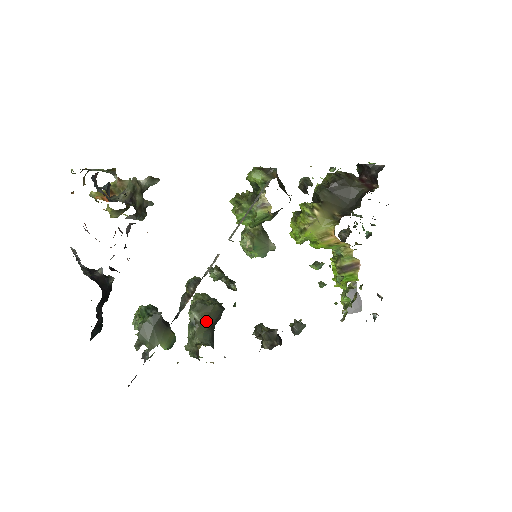
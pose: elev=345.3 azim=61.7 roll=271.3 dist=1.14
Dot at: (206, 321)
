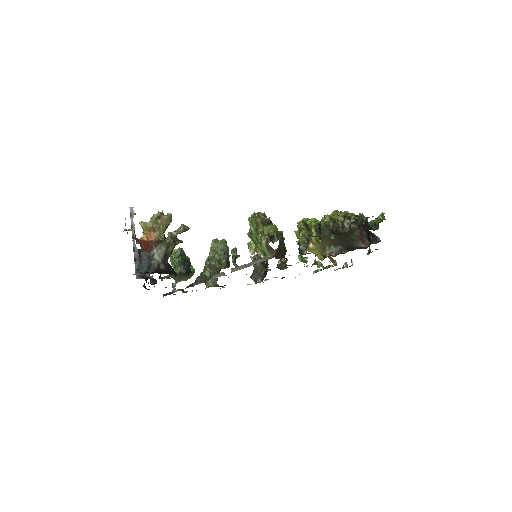
Dot at: occluded
